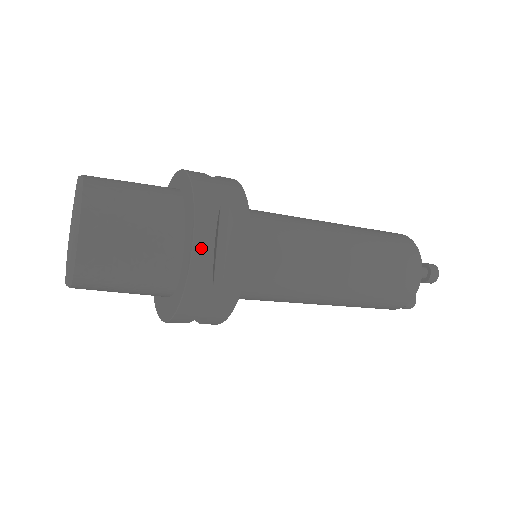
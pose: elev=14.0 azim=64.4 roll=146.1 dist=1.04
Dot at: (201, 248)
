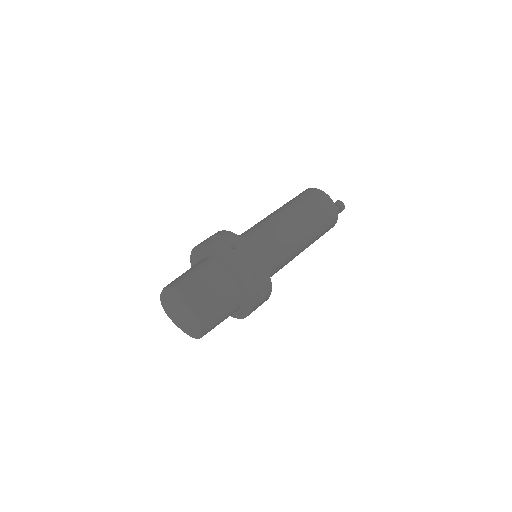
Dot at: (253, 296)
